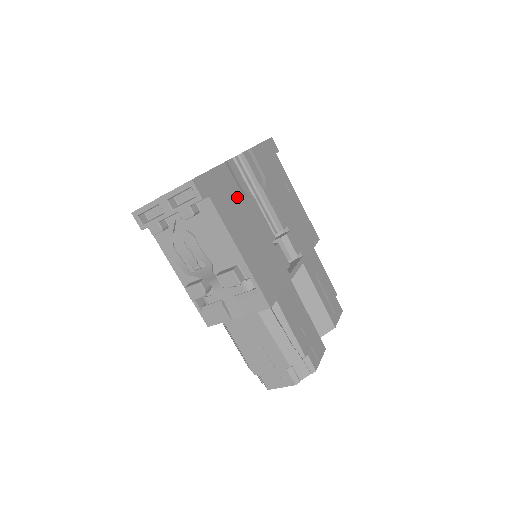
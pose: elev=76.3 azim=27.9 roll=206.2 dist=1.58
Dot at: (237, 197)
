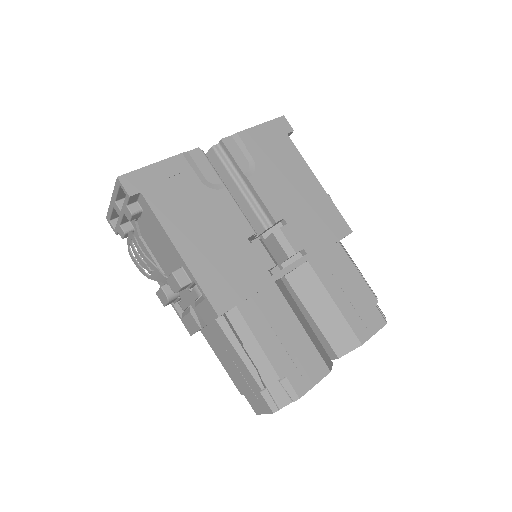
Dot at: (193, 190)
